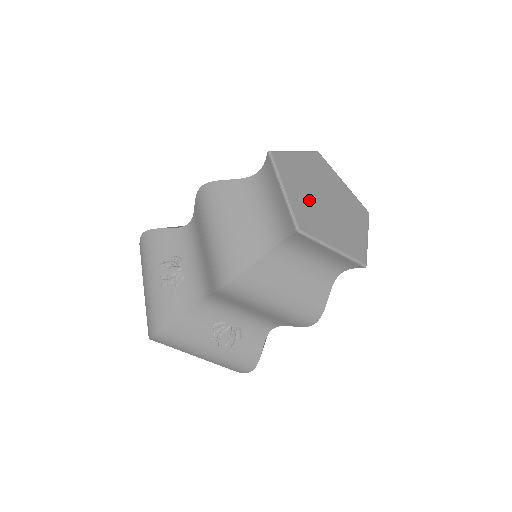
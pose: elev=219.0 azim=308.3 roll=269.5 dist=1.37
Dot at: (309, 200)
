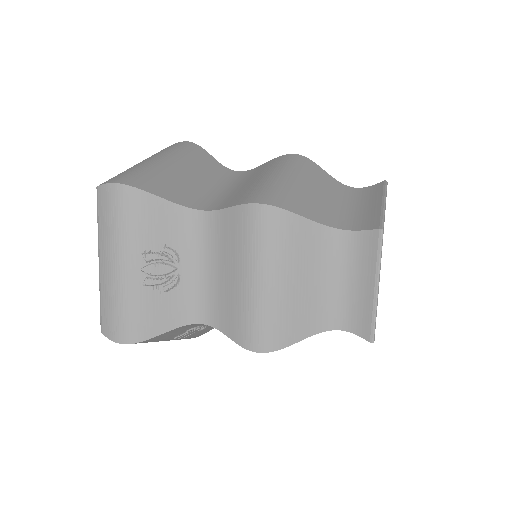
Dot at: occluded
